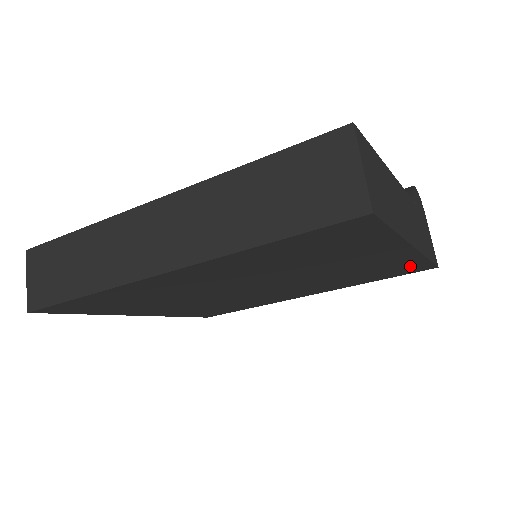
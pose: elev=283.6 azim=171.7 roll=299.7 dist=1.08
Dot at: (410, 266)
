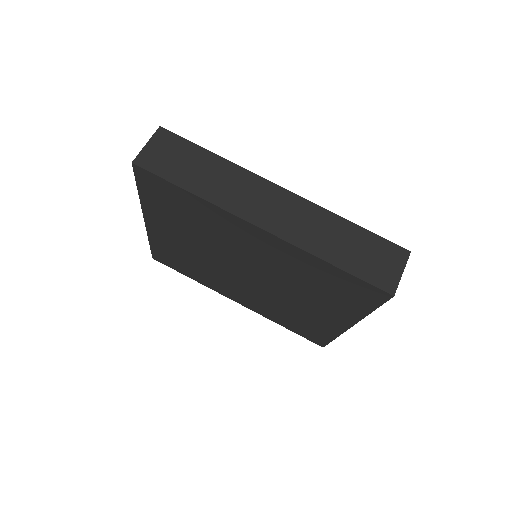
Dot at: (320, 334)
